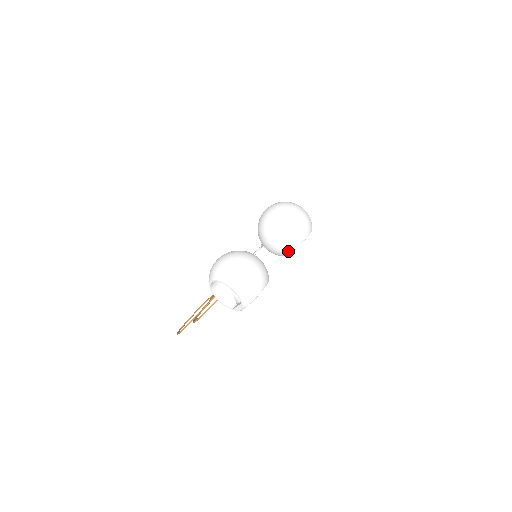
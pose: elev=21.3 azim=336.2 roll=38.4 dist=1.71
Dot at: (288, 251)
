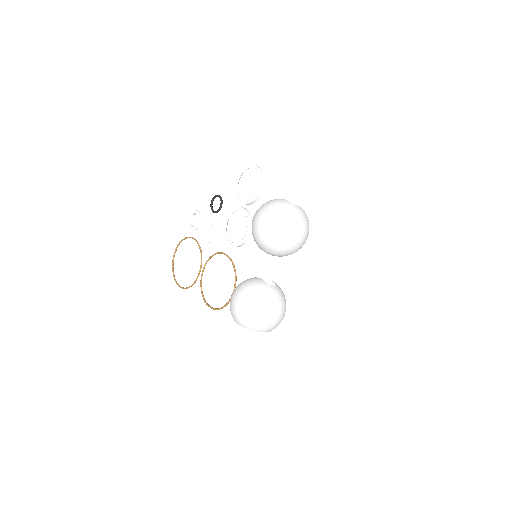
Dot at: occluded
